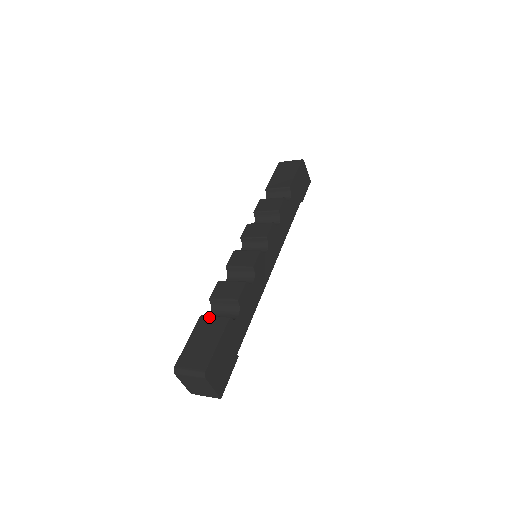
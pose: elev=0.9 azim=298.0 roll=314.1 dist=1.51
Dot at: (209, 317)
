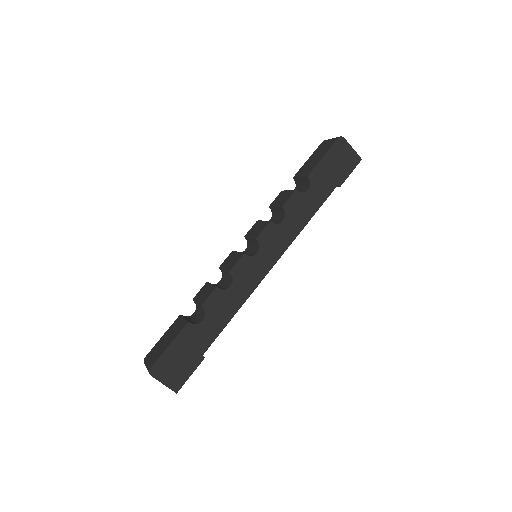
Dot at: (181, 318)
